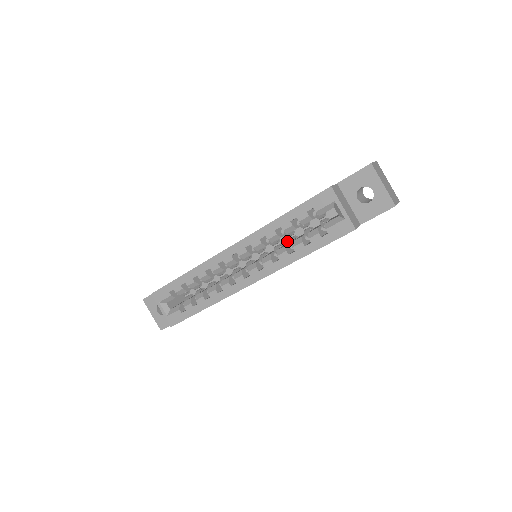
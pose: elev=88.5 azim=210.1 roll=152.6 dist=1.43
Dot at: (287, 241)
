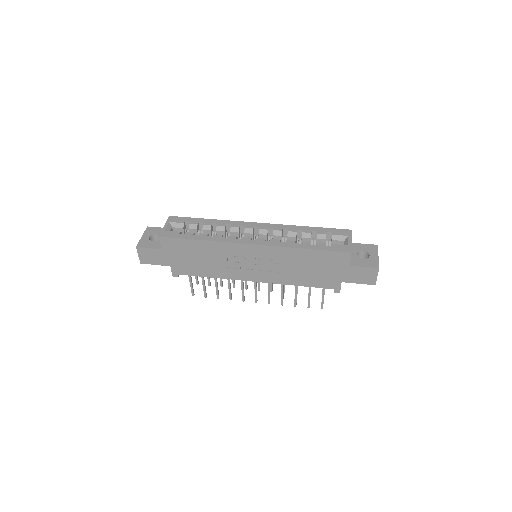
Dot at: occluded
